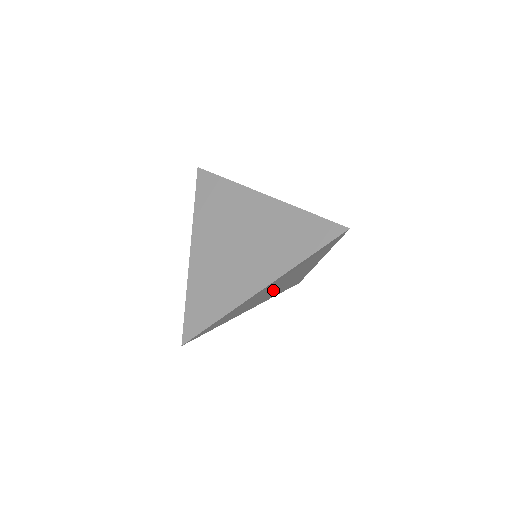
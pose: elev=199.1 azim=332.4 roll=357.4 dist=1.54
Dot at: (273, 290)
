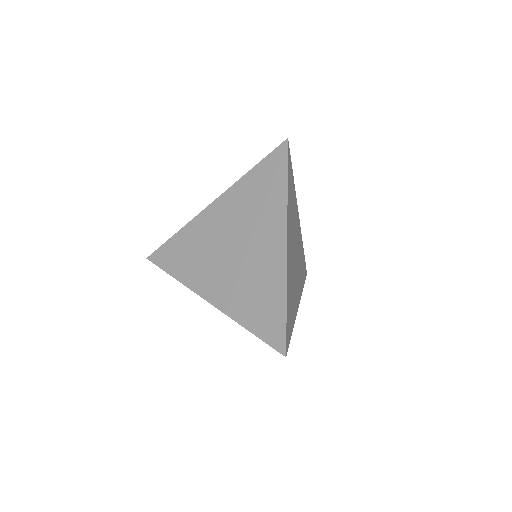
Dot at: occluded
